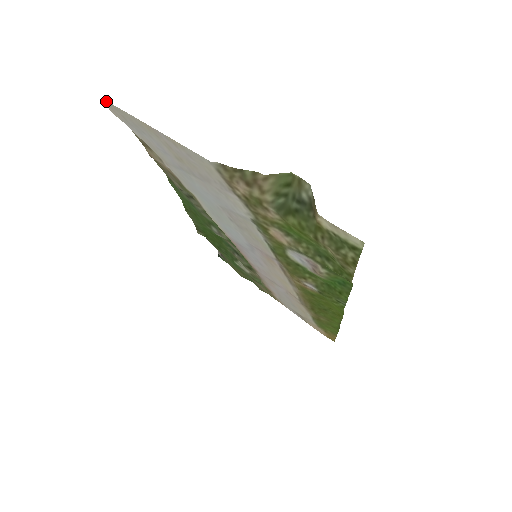
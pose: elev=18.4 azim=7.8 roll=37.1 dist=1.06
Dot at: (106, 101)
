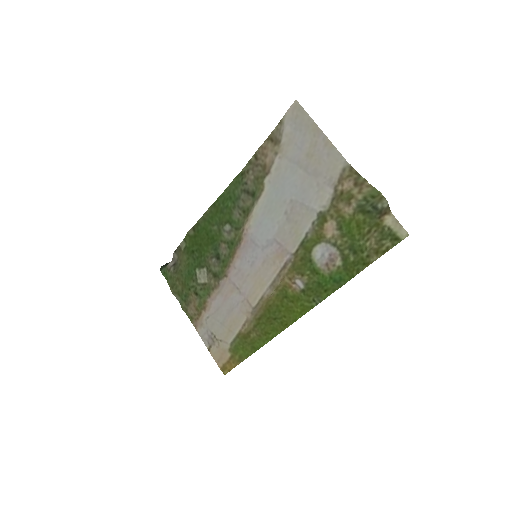
Dot at: (298, 103)
